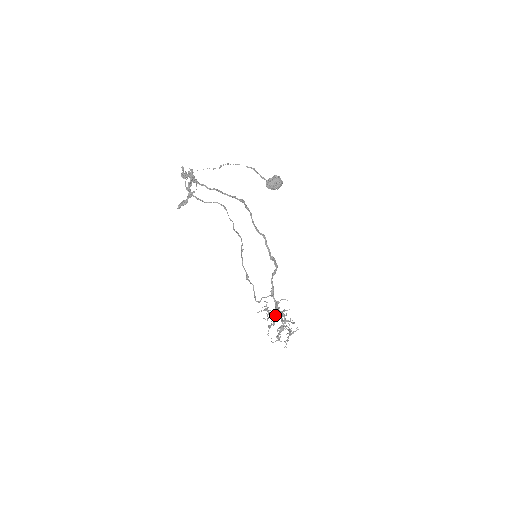
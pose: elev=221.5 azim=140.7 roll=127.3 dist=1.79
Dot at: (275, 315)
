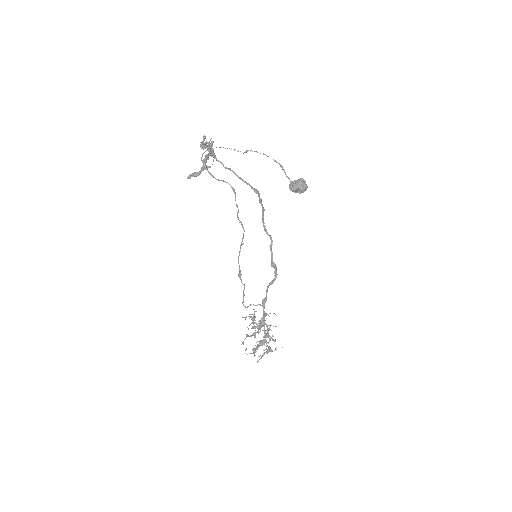
Dot at: (258, 326)
